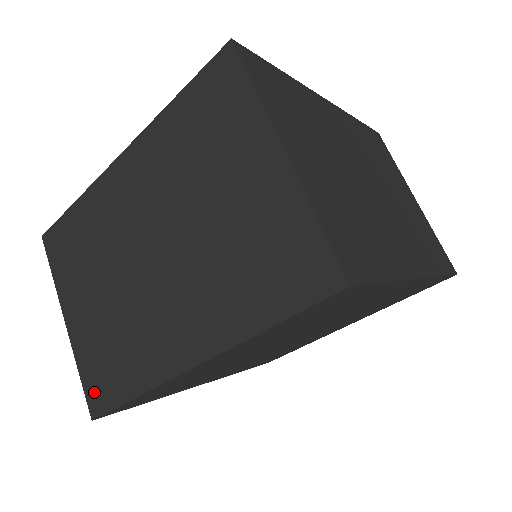
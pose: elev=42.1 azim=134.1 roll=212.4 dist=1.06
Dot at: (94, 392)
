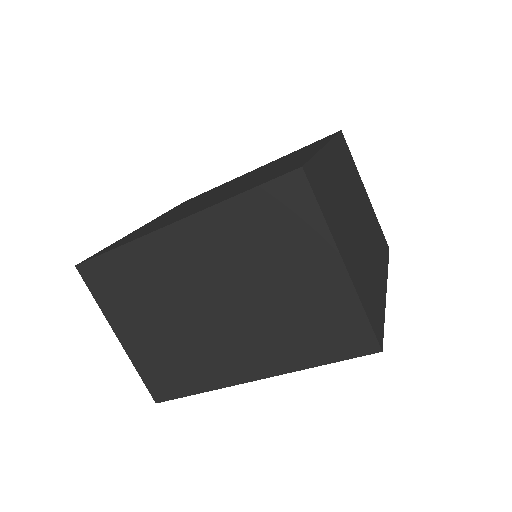
Dot at: (157, 386)
